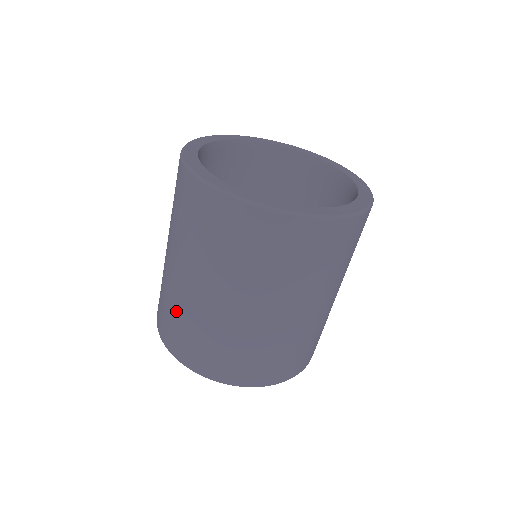
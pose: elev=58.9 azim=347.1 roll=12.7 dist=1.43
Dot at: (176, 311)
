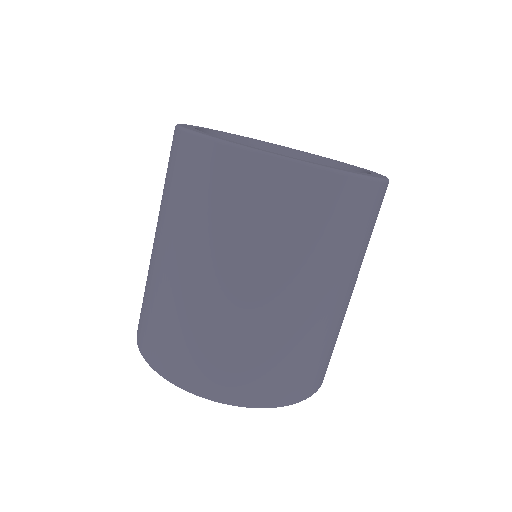
Dot at: occluded
